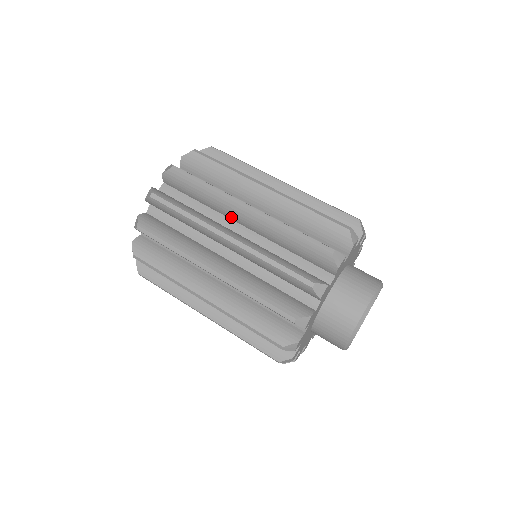
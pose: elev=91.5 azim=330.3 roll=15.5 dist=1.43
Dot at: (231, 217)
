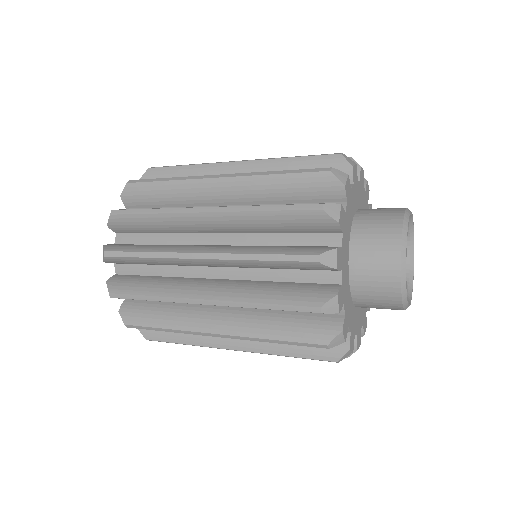
Dot at: (195, 266)
